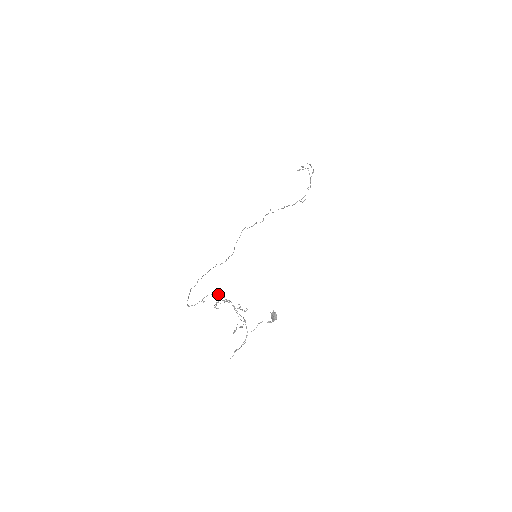
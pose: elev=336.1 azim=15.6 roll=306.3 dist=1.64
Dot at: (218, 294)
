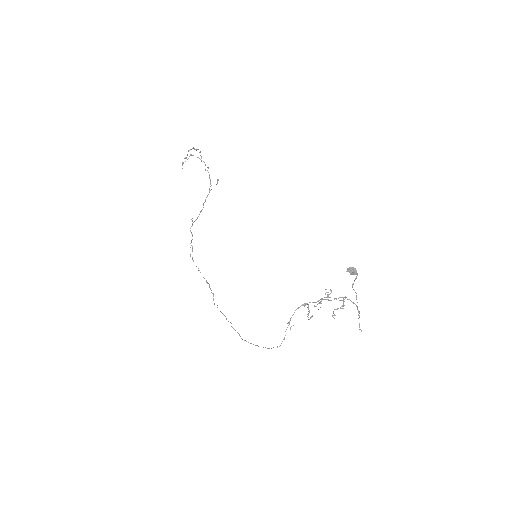
Dot at: occluded
